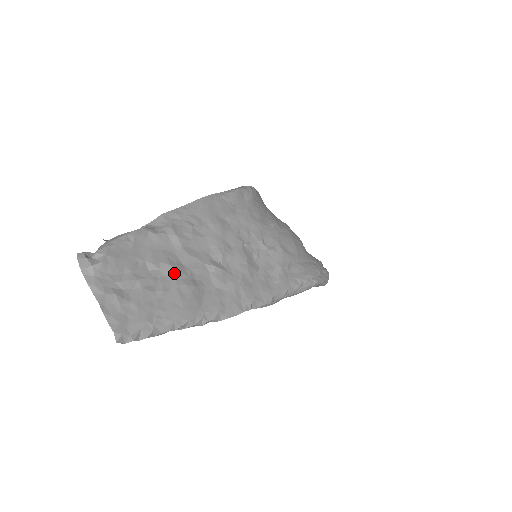
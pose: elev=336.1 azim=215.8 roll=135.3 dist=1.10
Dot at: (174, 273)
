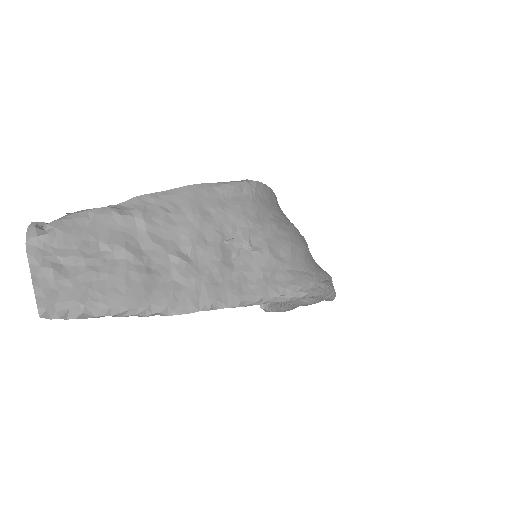
Dot at: (128, 257)
